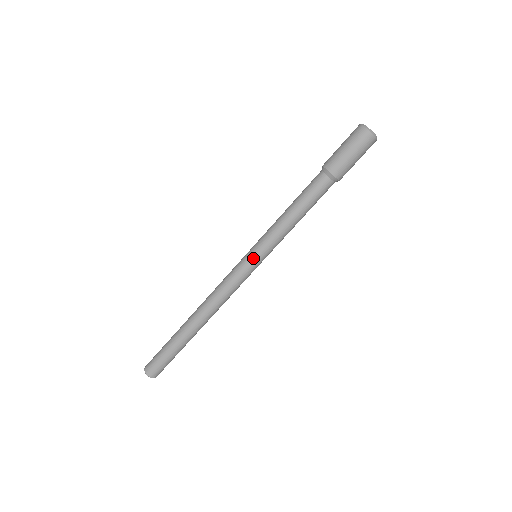
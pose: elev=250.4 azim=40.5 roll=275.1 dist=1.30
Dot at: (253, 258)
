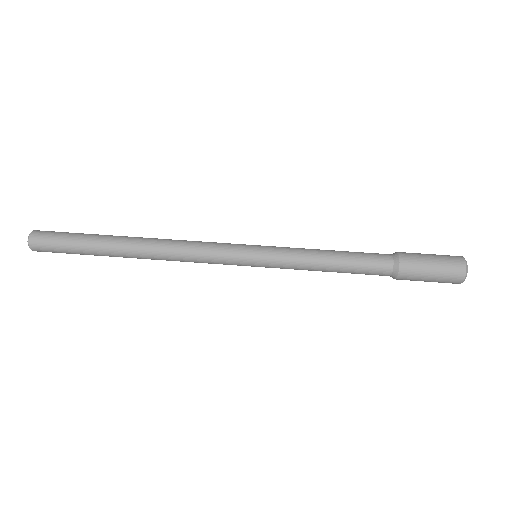
Dot at: (255, 245)
